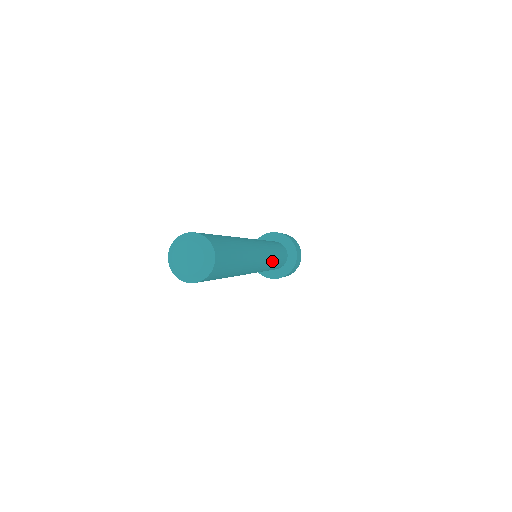
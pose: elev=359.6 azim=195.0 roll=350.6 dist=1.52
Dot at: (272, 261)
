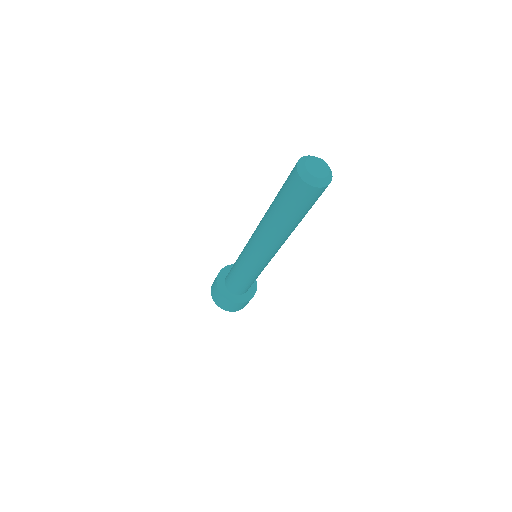
Dot at: (259, 270)
